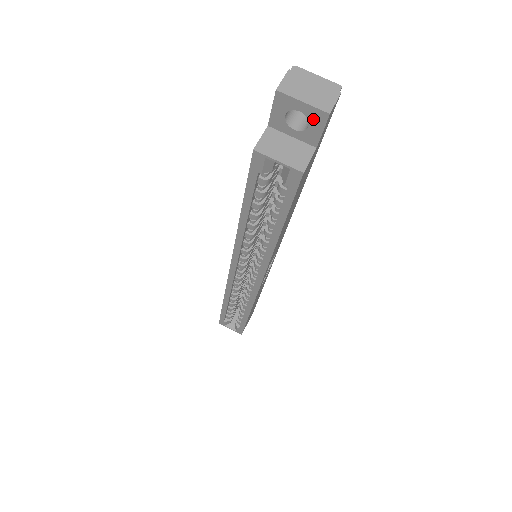
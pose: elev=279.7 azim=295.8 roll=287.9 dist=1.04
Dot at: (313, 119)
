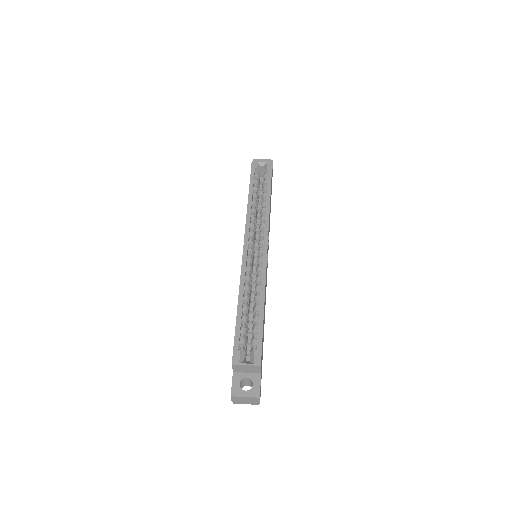
Dot at: occluded
